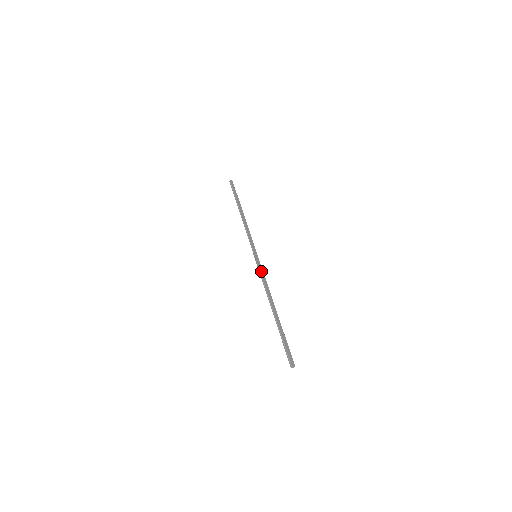
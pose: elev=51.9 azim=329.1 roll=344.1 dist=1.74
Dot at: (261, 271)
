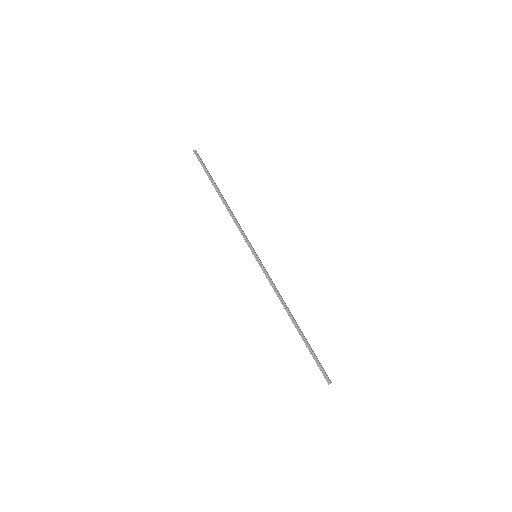
Dot at: (269, 276)
